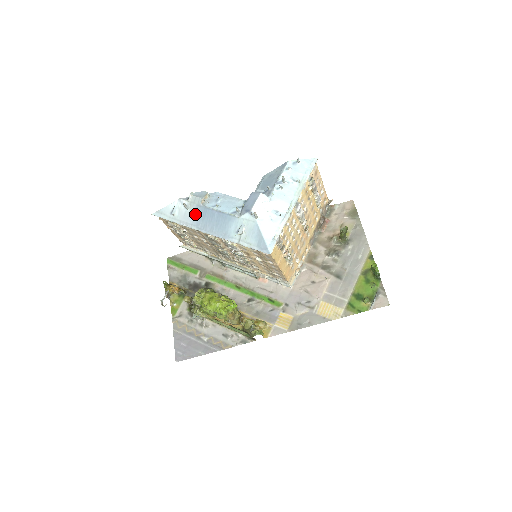
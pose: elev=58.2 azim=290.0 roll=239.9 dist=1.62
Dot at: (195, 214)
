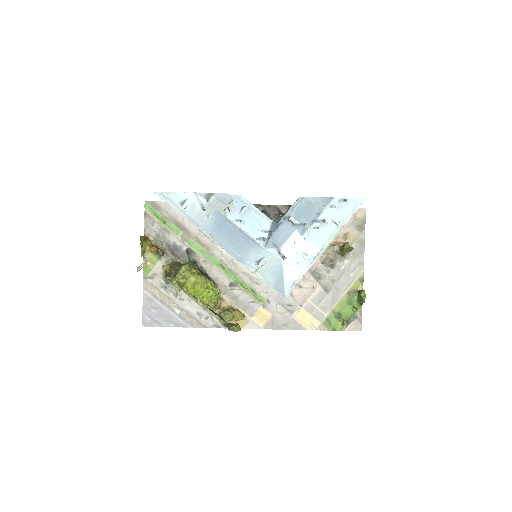
Dot at: (212, 220)
